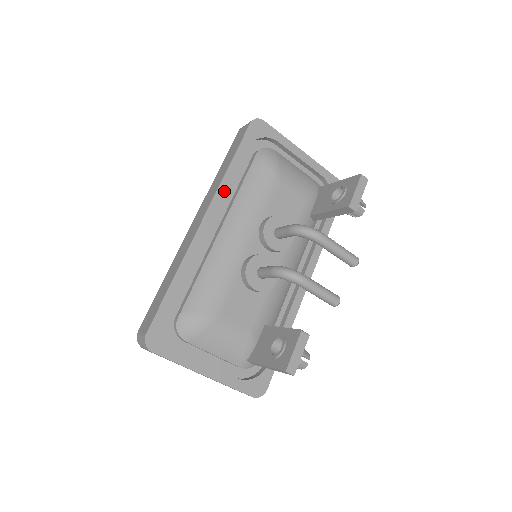
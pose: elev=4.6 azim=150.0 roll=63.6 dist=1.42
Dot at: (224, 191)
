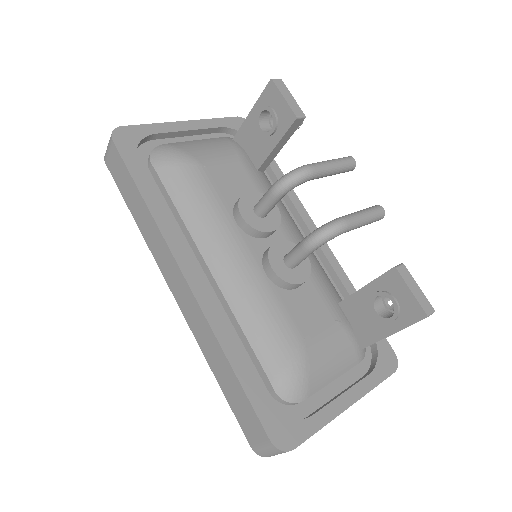
Dot at: (169, 229)
